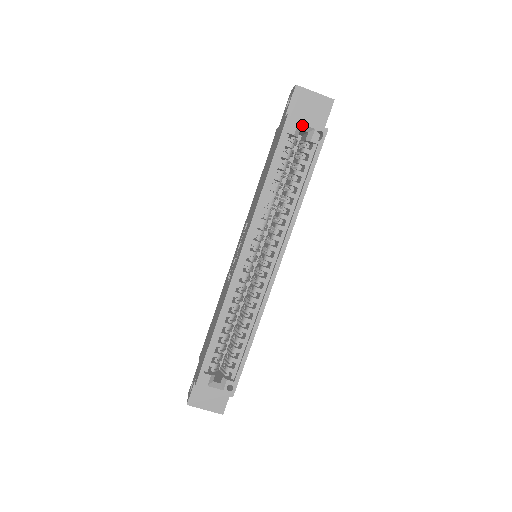
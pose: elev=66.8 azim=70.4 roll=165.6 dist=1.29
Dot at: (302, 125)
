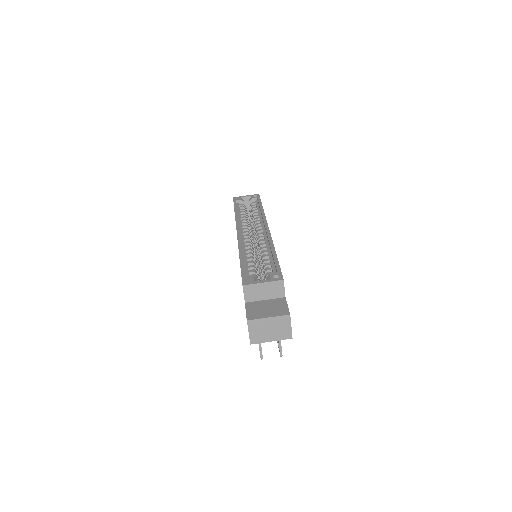
Dot at: (243, 198)
